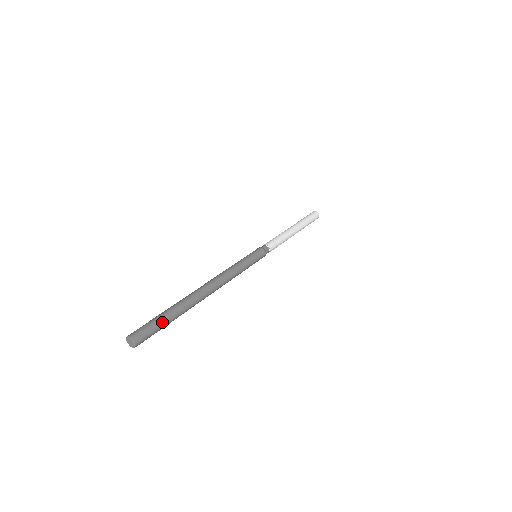
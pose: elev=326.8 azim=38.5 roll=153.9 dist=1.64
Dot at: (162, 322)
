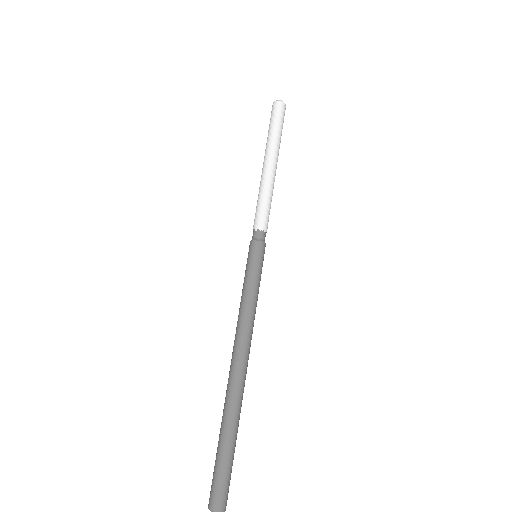
Dot at: (227, 461)
